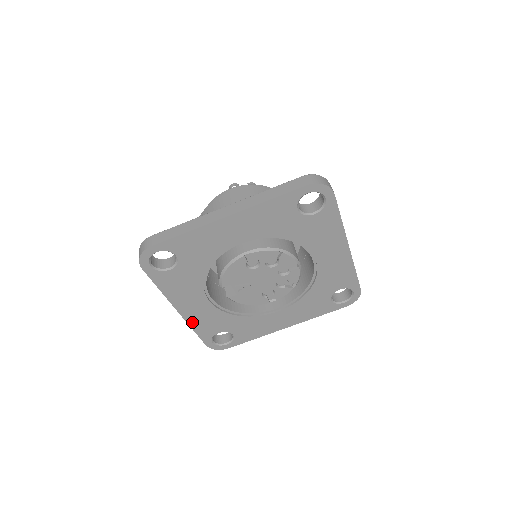
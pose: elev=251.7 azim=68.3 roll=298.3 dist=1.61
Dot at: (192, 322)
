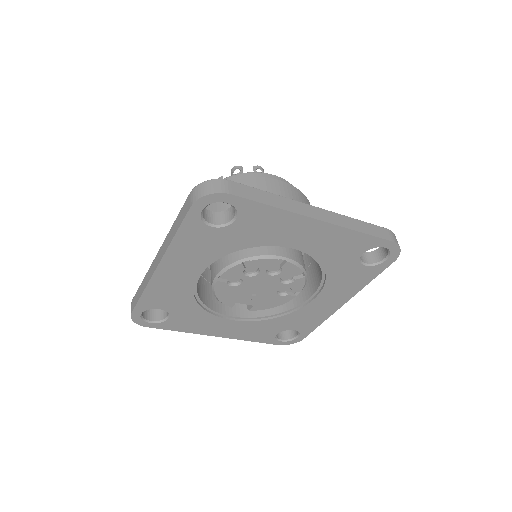
Dot at: (241, 337)
